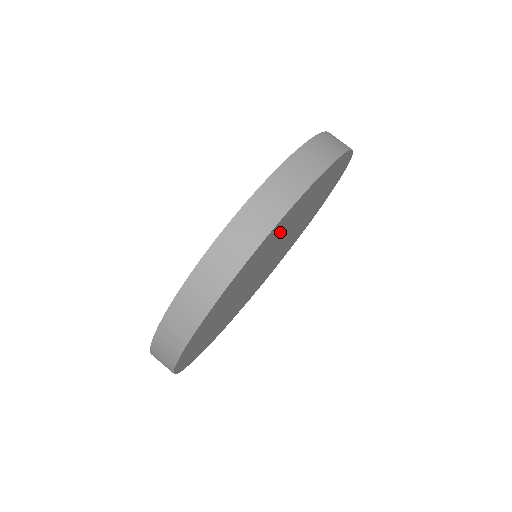
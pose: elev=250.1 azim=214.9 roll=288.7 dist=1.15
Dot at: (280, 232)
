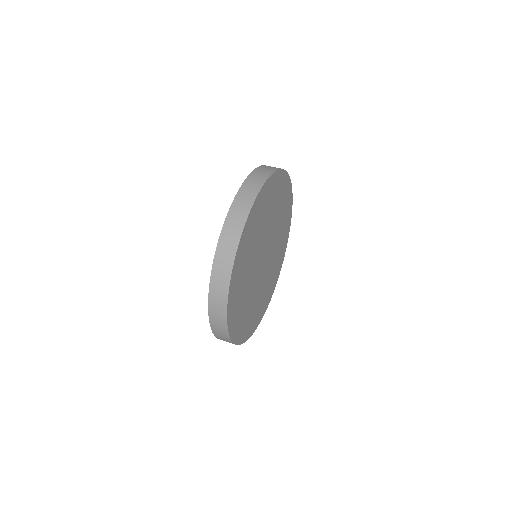
Dot at: (252, 239)
